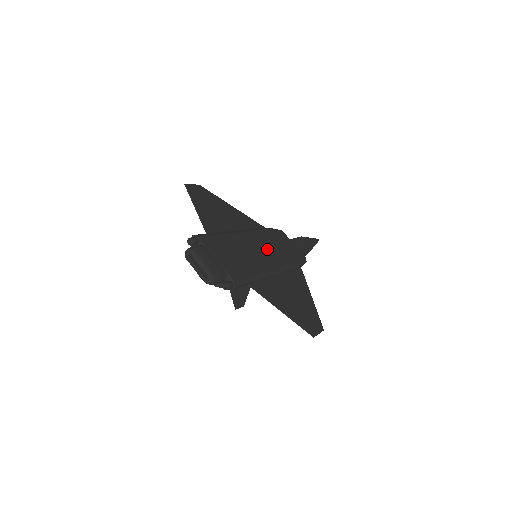
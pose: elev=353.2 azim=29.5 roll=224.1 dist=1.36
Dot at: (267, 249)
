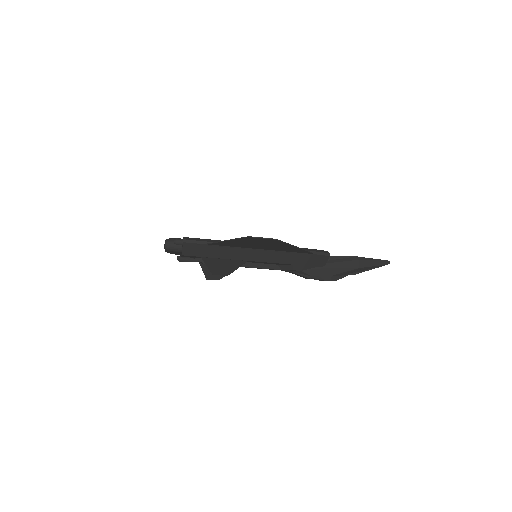
Dot at: occluded
